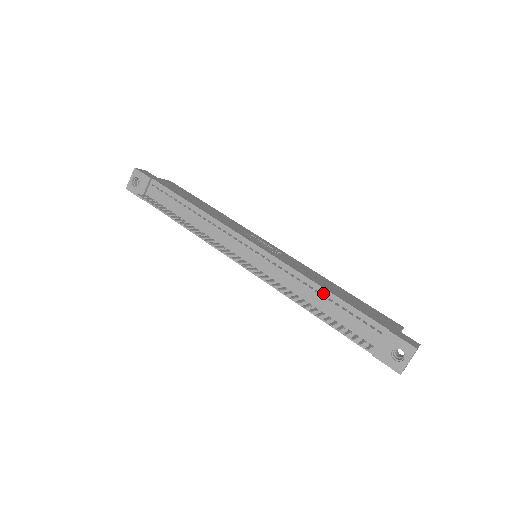
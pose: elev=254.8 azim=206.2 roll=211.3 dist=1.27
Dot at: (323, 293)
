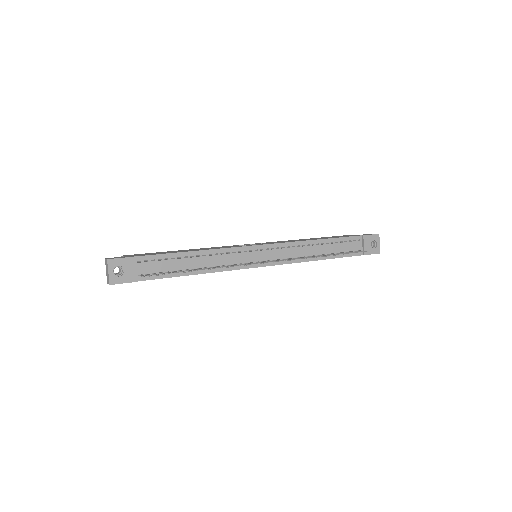
Dot at: (321, 242)
